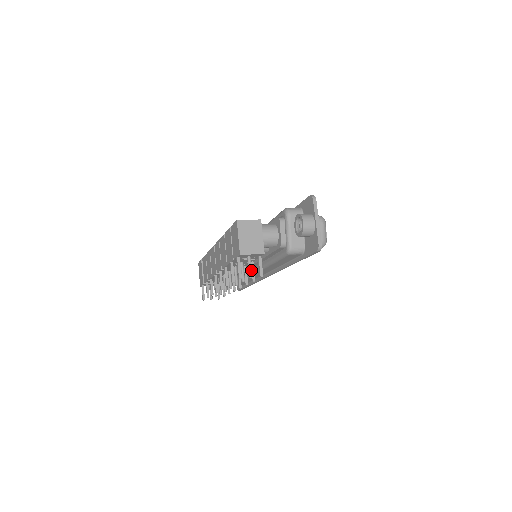
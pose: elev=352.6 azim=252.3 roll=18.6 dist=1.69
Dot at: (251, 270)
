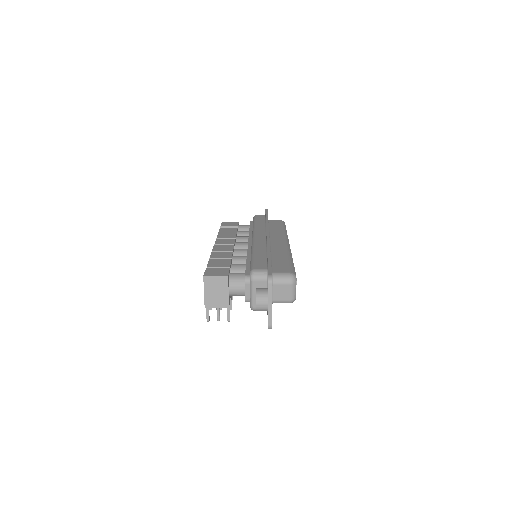
Dot at: (219, 315)
